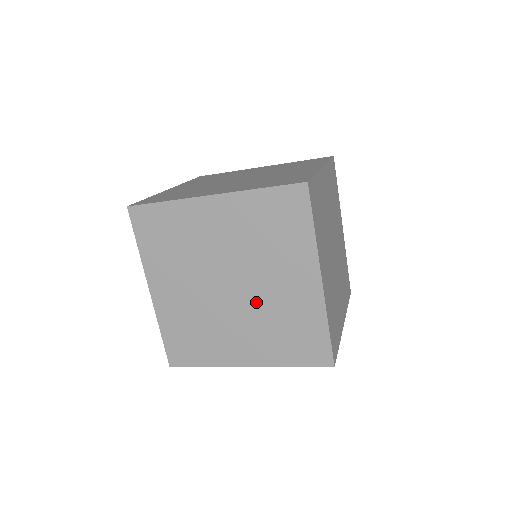
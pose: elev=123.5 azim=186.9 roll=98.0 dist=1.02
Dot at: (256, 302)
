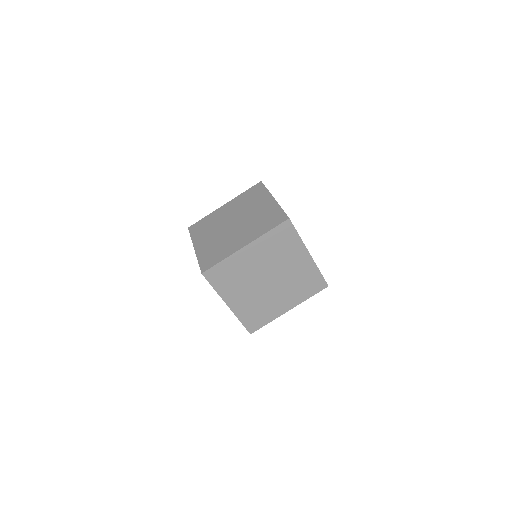
Dot at: (284, 280)
